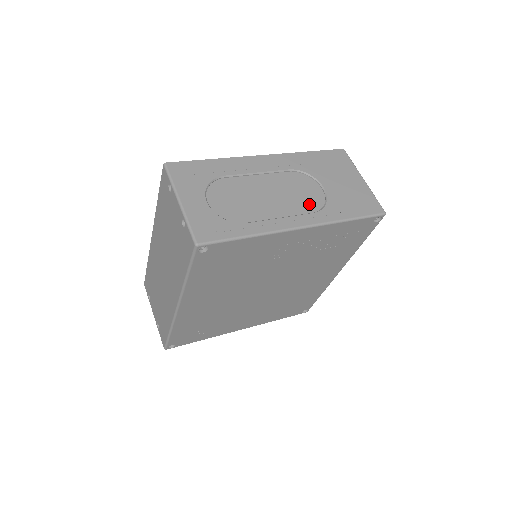
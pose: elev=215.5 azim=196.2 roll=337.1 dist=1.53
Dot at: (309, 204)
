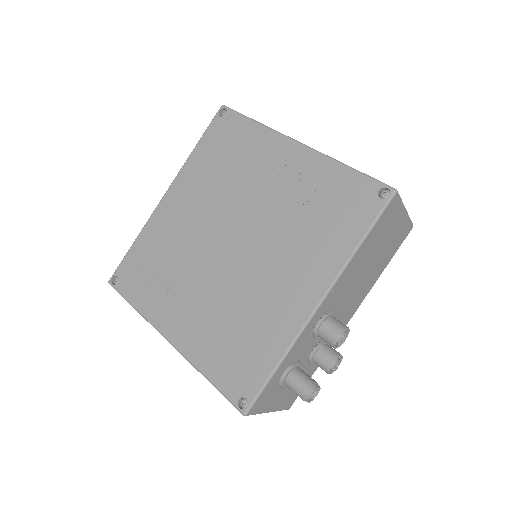
Dot at: occluded
